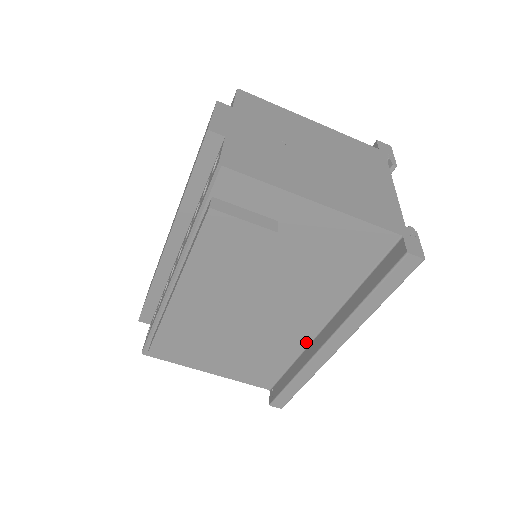
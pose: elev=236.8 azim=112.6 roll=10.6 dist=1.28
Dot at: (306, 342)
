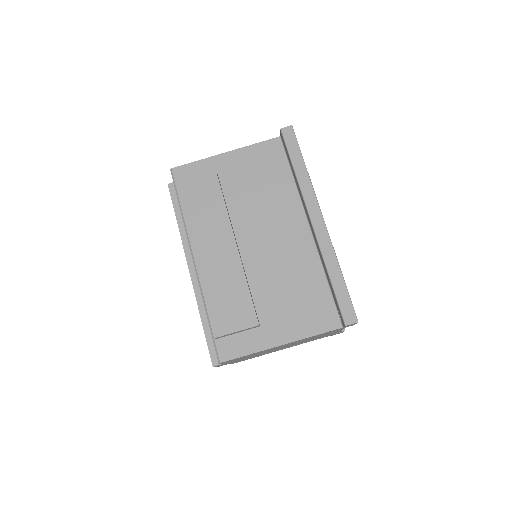
Dot at: (313, 248)
